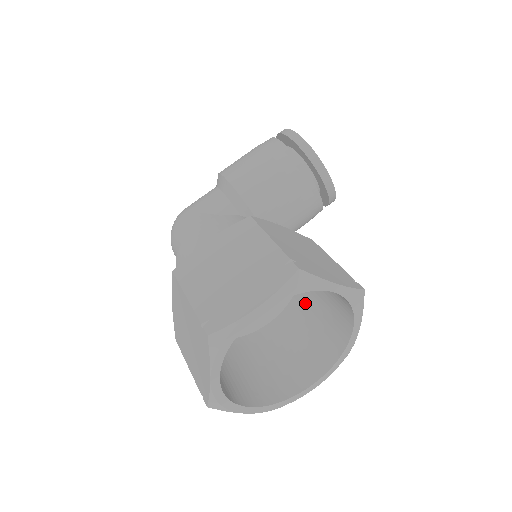
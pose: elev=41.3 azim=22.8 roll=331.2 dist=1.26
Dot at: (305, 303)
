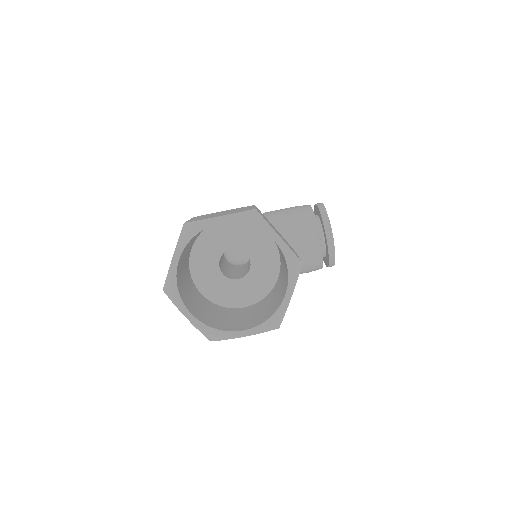
Dot at: (272, 294)
